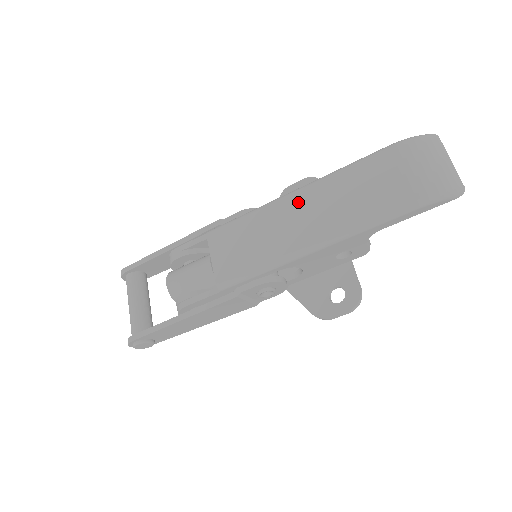
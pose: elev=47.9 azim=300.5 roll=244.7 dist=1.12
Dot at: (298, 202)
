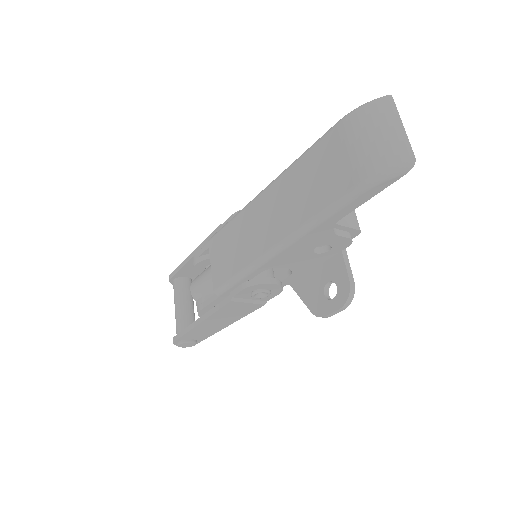
Dot at: (266, 200)
